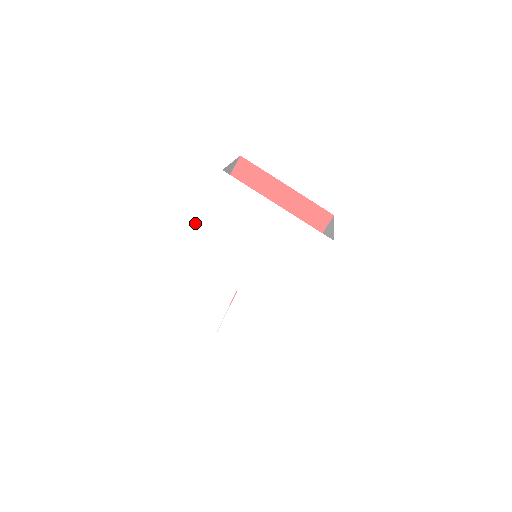
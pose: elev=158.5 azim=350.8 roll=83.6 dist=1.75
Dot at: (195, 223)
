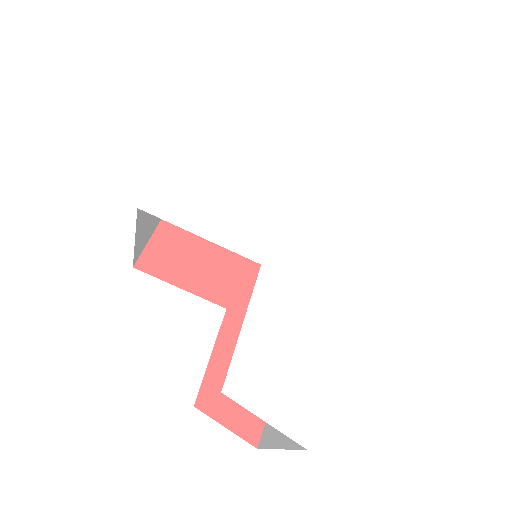
Dot at: (176, 149)
